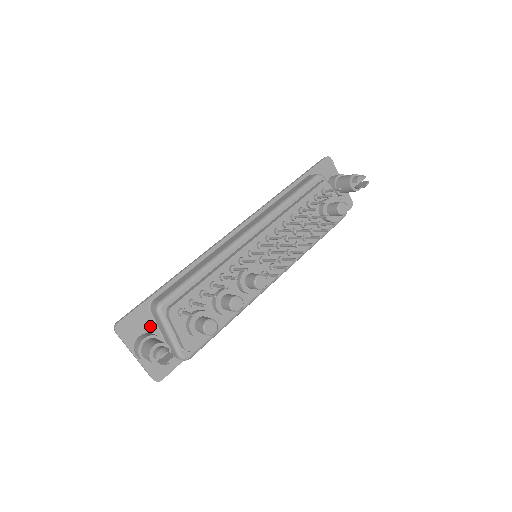
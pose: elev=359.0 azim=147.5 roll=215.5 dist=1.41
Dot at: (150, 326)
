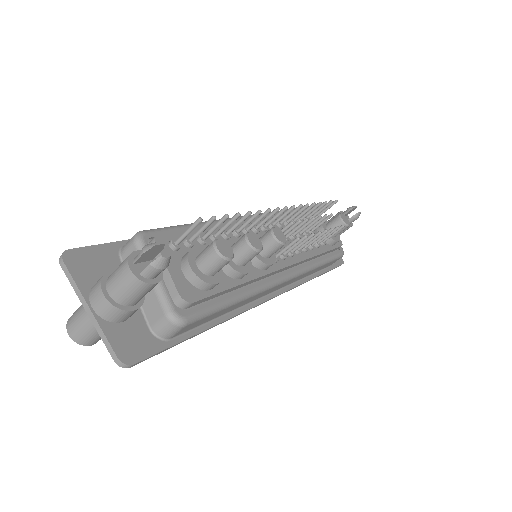
Dot at: occluded
